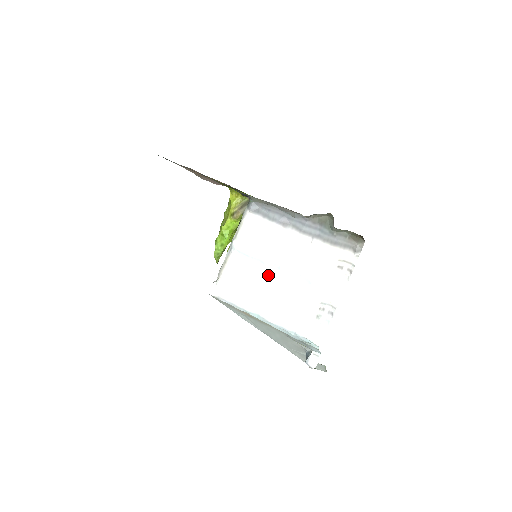
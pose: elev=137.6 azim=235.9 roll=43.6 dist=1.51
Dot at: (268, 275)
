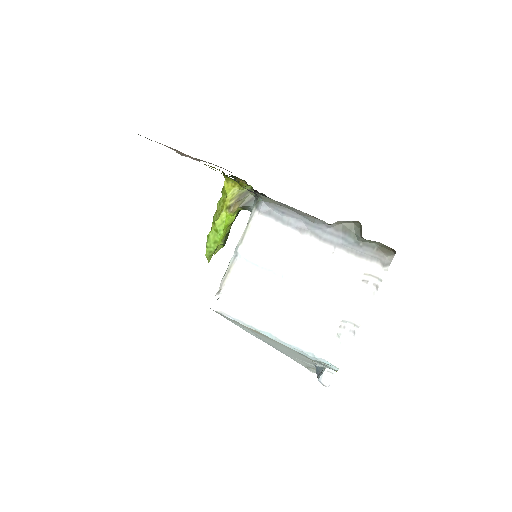
Dot at: (281, 288)
